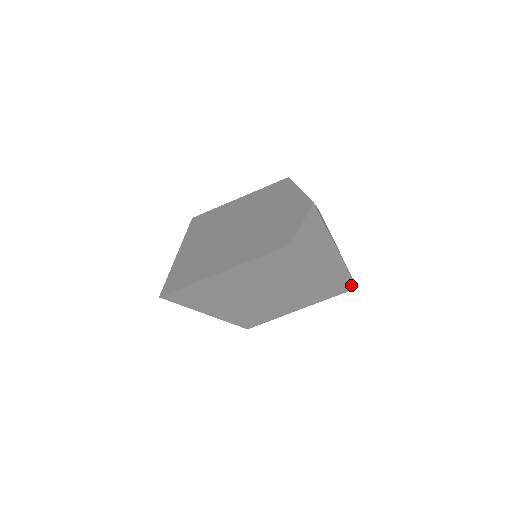
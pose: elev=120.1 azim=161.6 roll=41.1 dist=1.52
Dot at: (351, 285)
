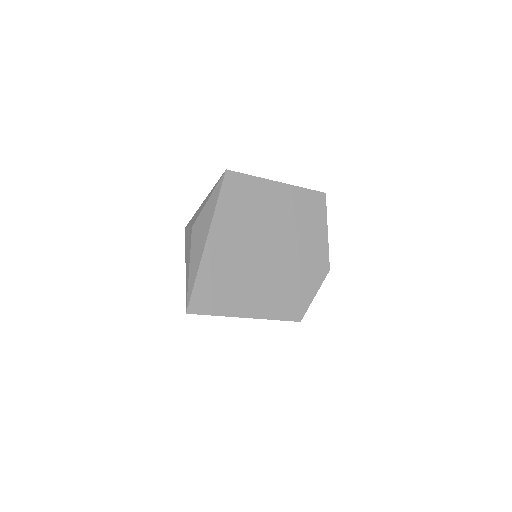
Dot at: occluded
